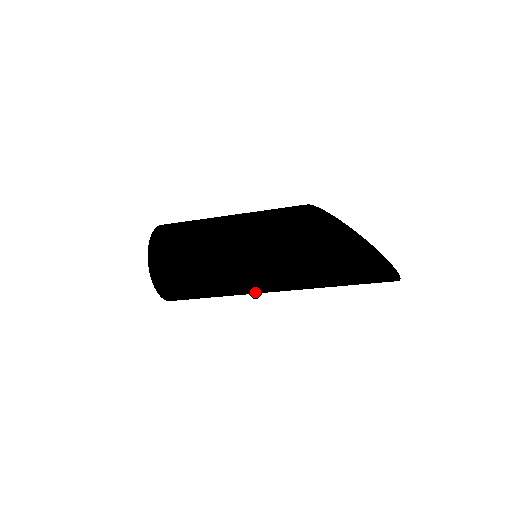
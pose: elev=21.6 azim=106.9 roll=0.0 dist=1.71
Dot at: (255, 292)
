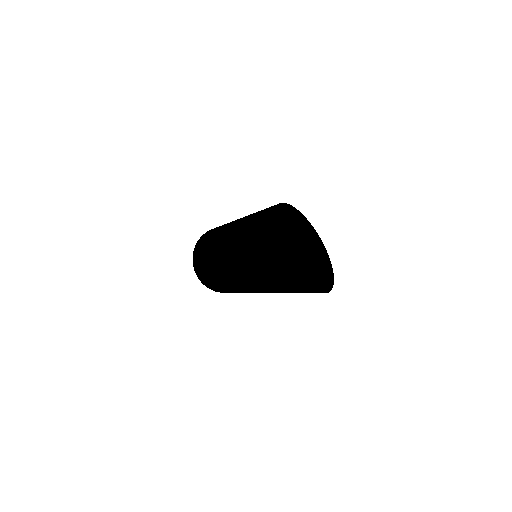
Dot at: (234, 283)
